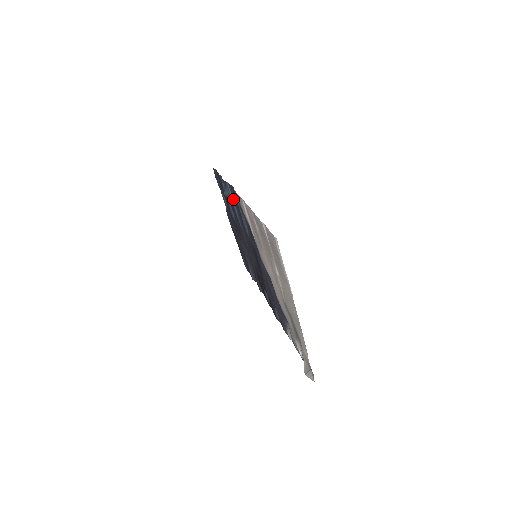
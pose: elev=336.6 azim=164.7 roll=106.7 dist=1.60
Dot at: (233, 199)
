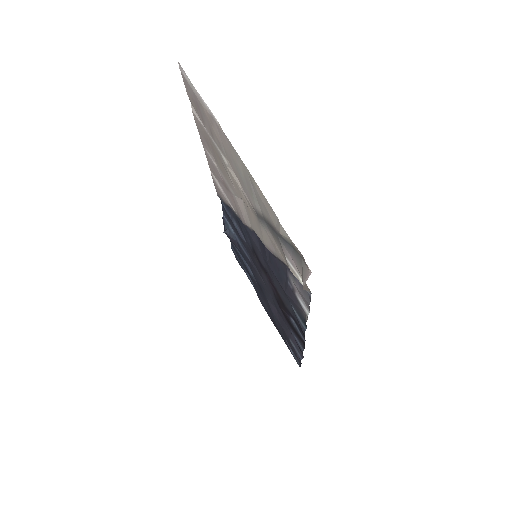
Dot at: (233, 230)
